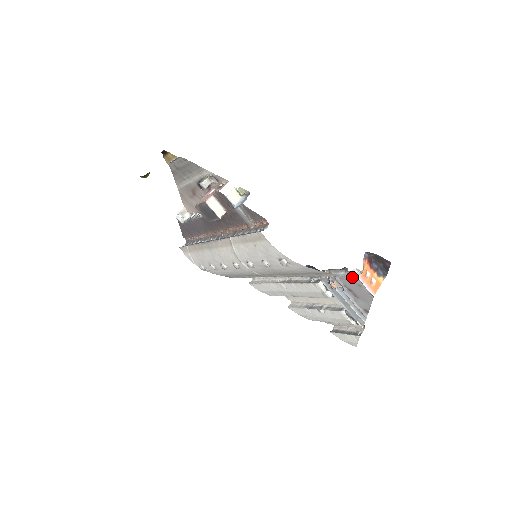
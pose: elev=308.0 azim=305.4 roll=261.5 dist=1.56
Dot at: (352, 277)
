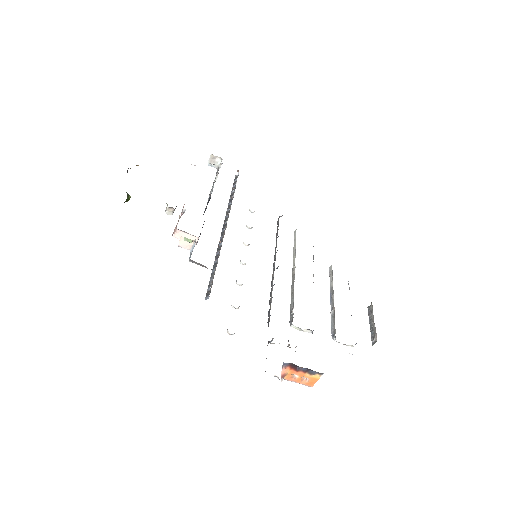
Dot at: occluded
